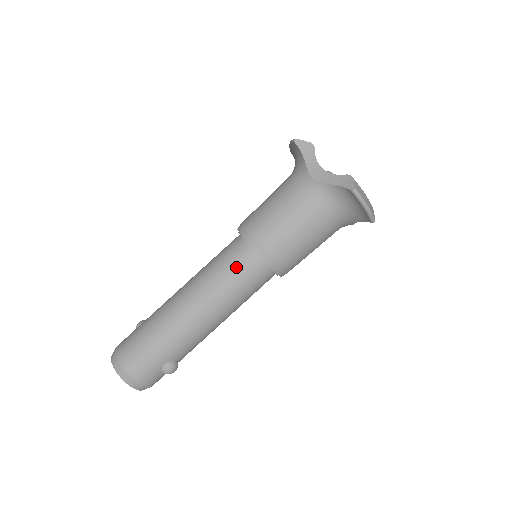
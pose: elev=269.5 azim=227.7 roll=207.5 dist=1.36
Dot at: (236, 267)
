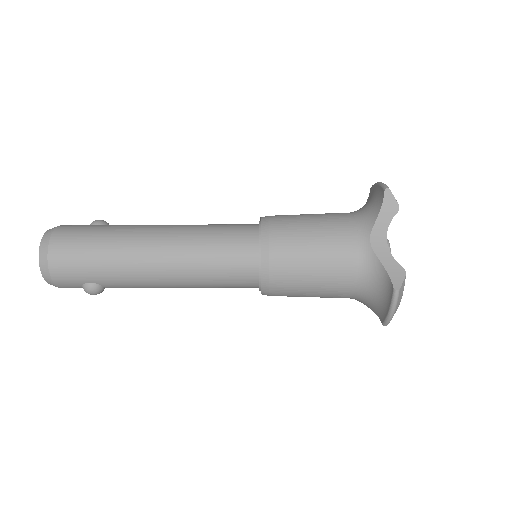
Dot at: (229, 256)
